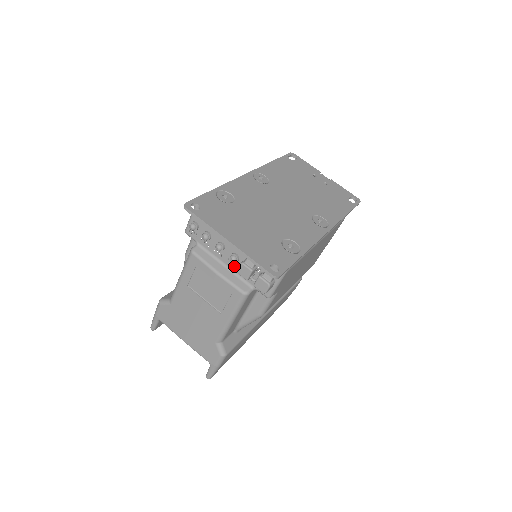
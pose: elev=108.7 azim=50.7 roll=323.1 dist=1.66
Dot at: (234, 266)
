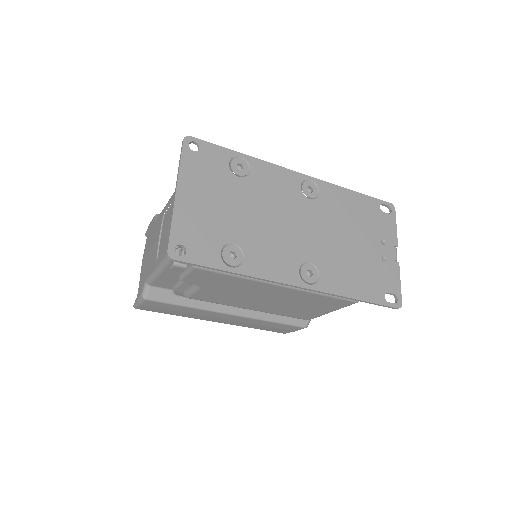
Dot at: occluded
